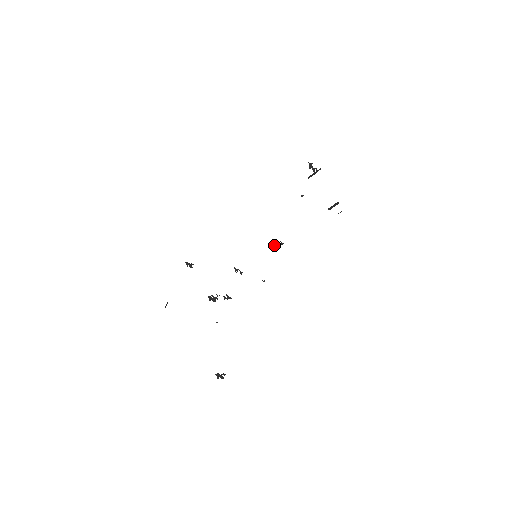
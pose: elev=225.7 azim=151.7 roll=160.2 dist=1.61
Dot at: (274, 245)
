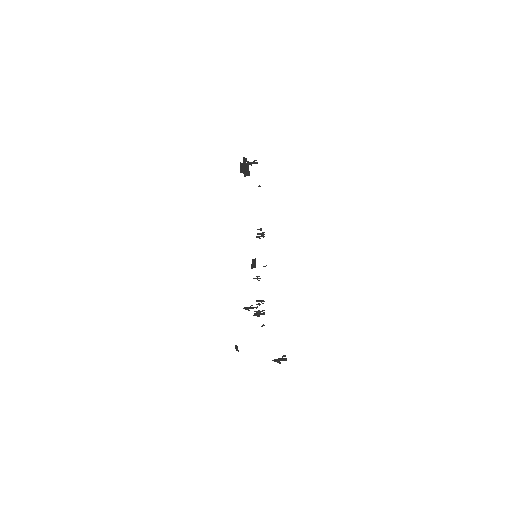
Dot at: (259, 236)
